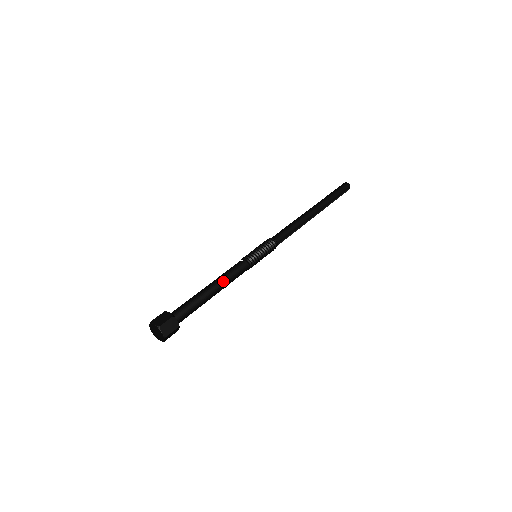
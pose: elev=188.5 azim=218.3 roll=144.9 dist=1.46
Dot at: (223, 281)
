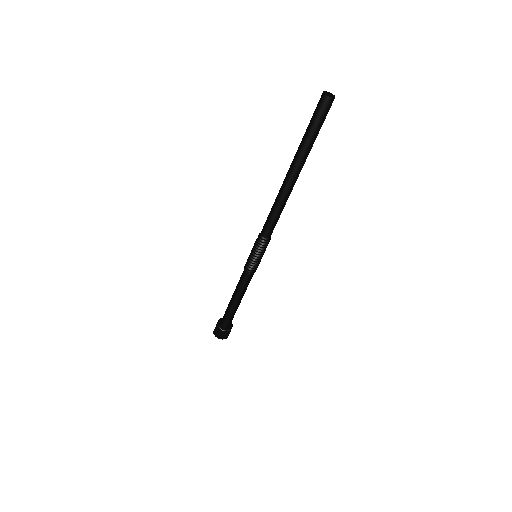
Dot at: (240, 293)
